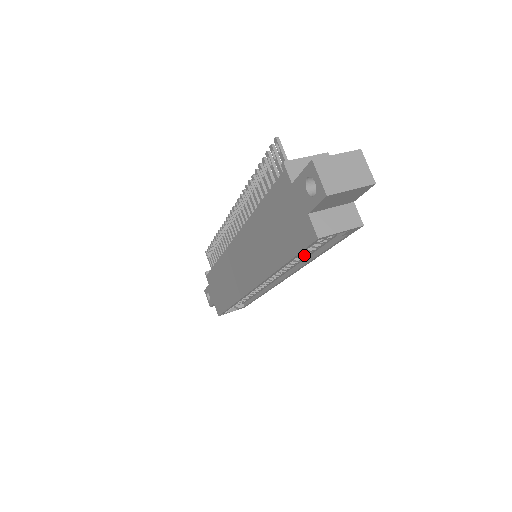
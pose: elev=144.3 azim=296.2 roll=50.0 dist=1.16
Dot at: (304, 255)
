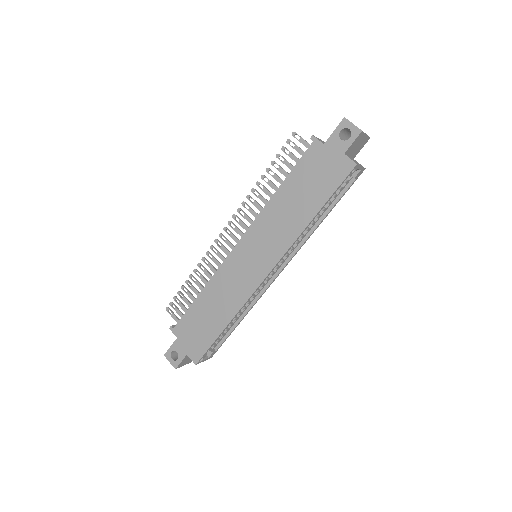
Dot at: (317, 217)
